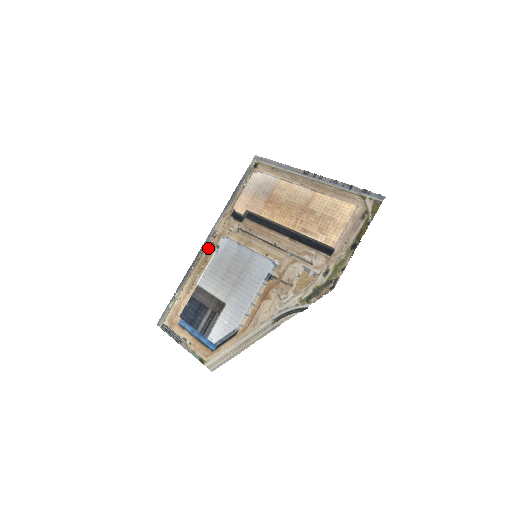
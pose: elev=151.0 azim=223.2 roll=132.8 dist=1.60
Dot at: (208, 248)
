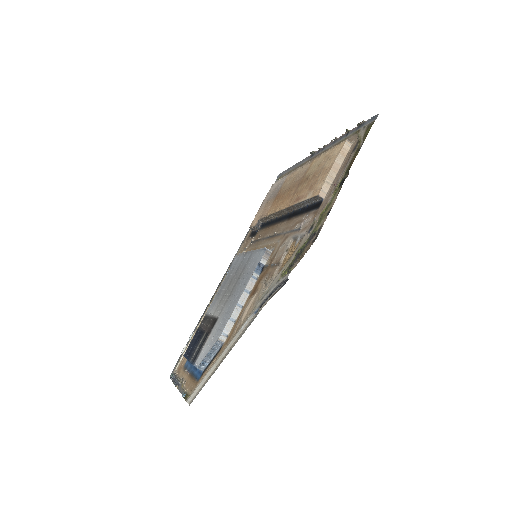
Dot at: occluded
